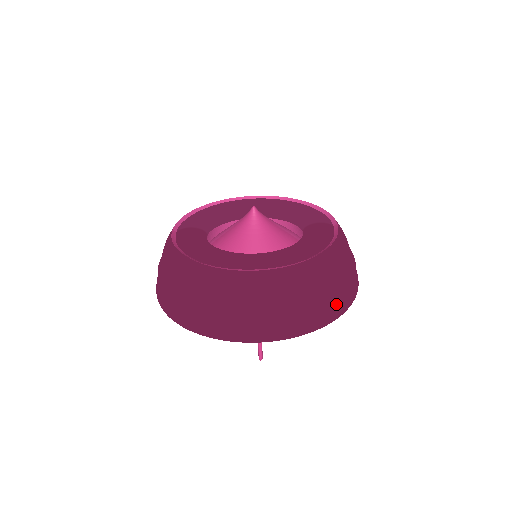
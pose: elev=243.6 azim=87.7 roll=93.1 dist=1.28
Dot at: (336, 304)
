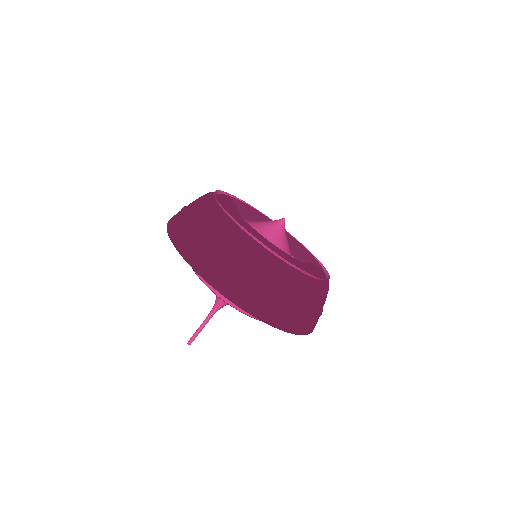
Dot at: (293, 320)
